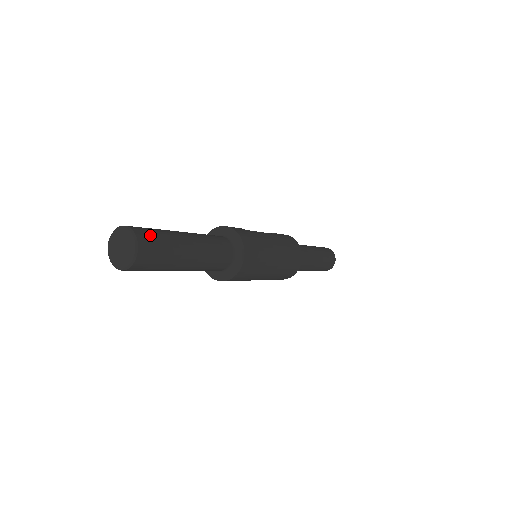
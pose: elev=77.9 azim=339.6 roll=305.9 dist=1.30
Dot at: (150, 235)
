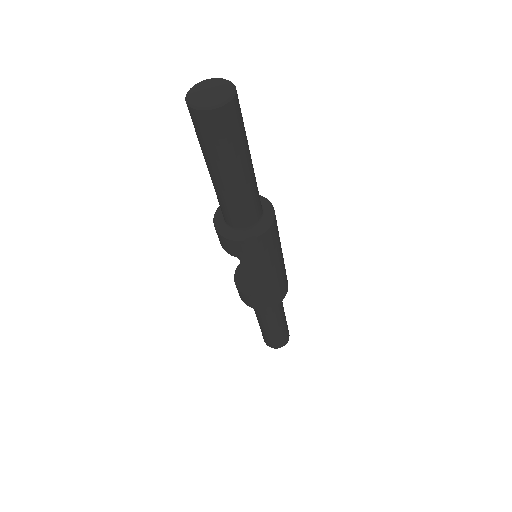
Dot at: occluded
